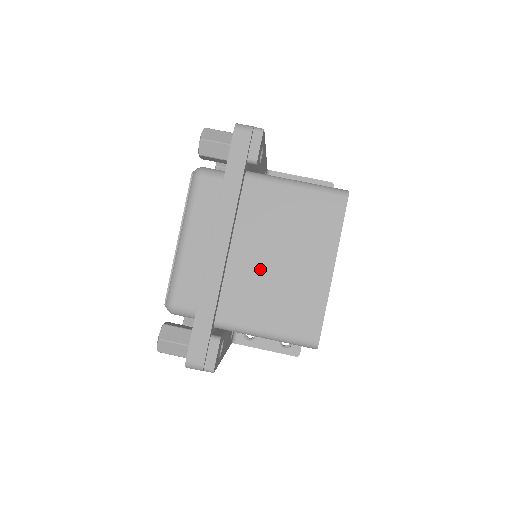
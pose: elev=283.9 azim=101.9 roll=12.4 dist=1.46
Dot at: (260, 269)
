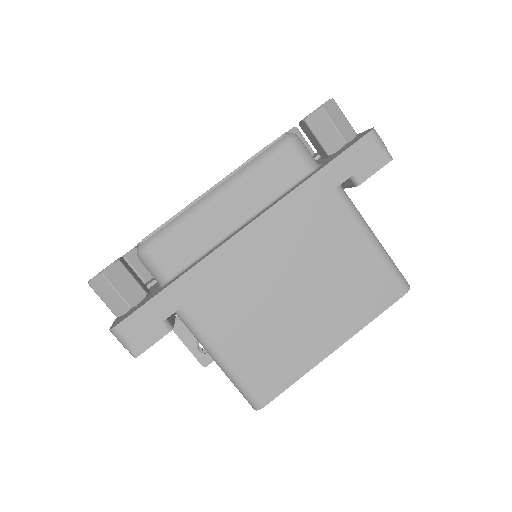
Dot at: (270, 291)
